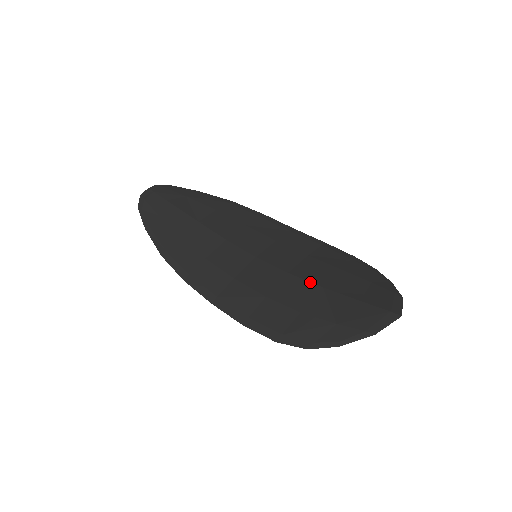
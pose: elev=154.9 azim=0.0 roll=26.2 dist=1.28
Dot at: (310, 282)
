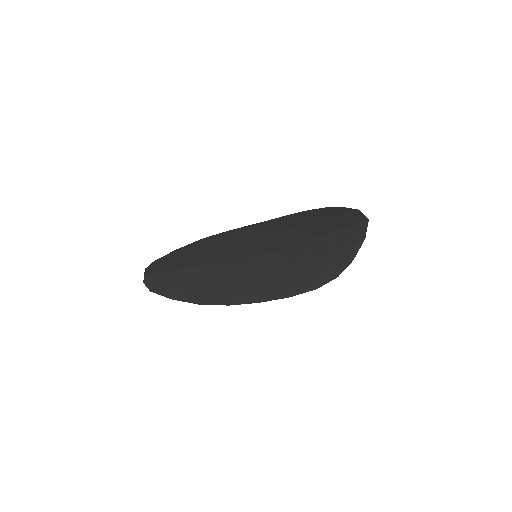
Dot at: (303, 243)
